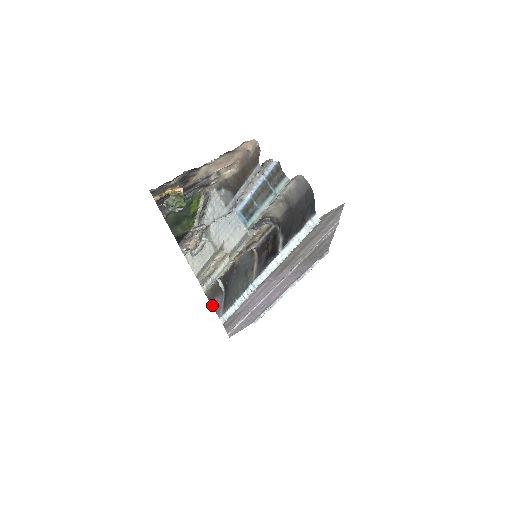
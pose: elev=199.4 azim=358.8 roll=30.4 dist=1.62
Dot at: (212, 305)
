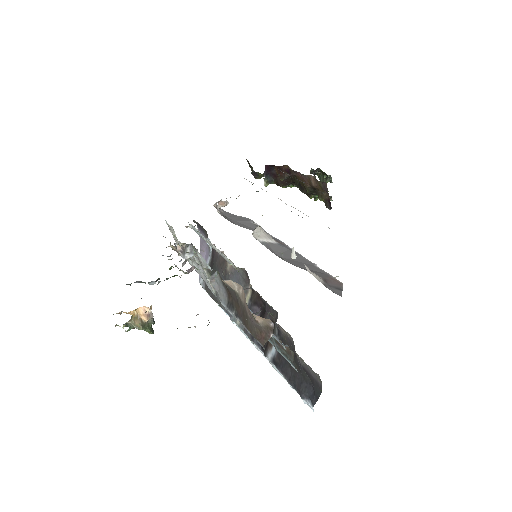
Dot at: occluded
